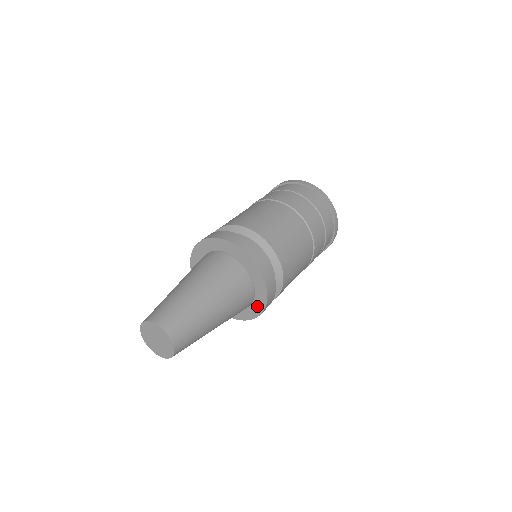
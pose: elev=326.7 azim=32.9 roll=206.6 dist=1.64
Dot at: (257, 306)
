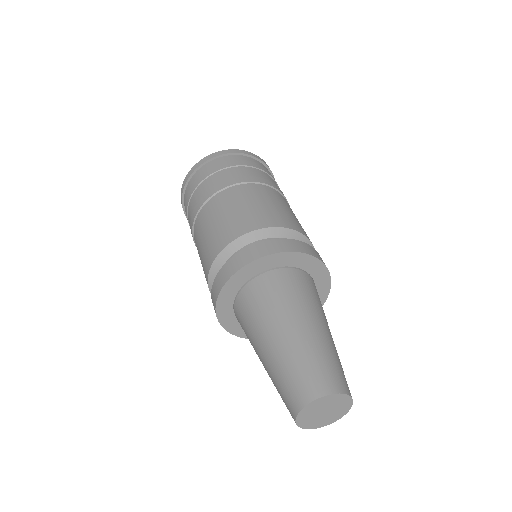
Dot at: (319, 275)
